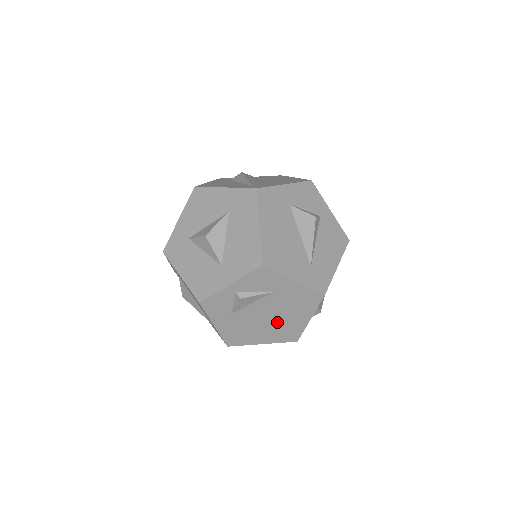
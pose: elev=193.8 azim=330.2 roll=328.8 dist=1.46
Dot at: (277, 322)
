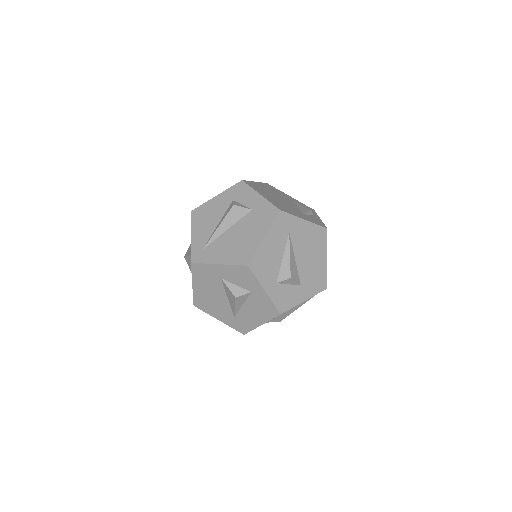
Dot at: occluded
